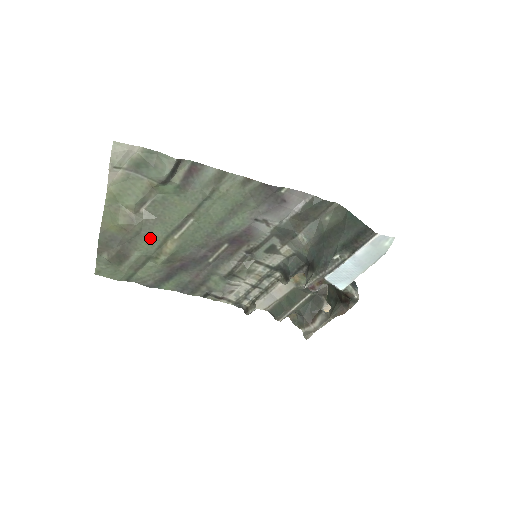
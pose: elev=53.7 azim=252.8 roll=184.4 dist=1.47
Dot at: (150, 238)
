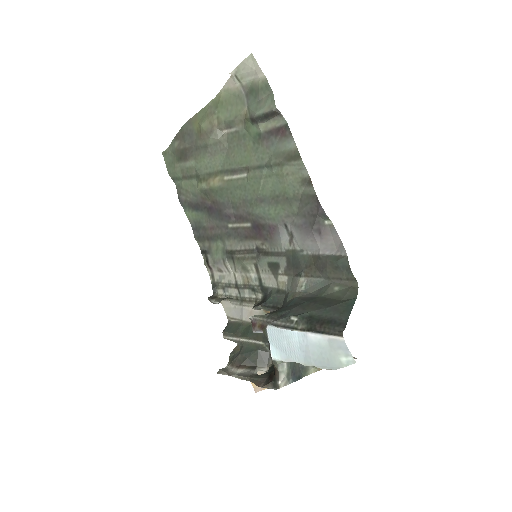
Dot at: (210, 159)
